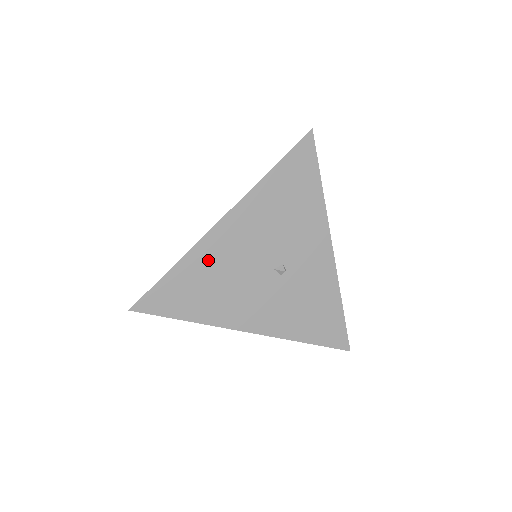
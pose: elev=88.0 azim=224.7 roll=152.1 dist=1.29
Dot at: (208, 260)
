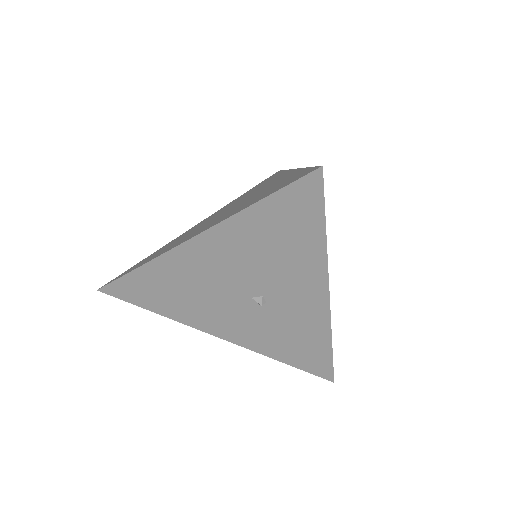
Dot at: (175, 272)
